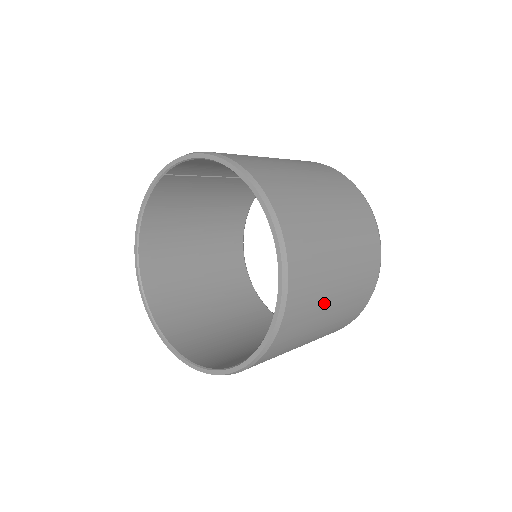
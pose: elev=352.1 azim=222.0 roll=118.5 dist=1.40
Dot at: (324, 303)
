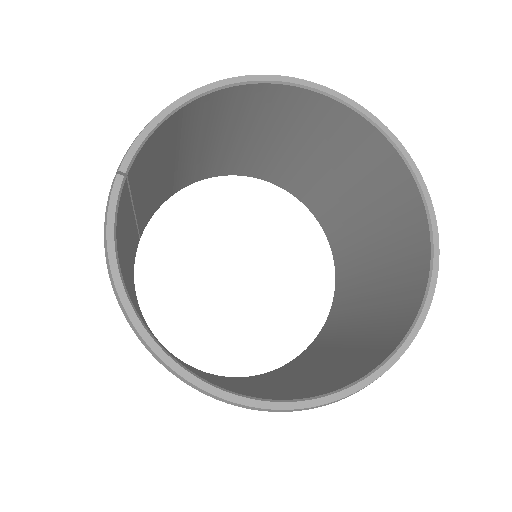
Dot at: occluded
